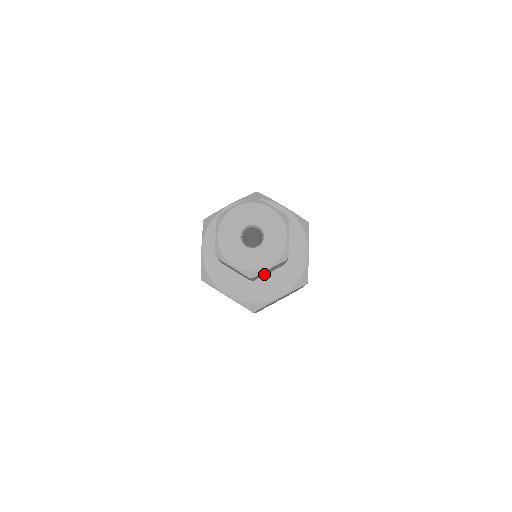
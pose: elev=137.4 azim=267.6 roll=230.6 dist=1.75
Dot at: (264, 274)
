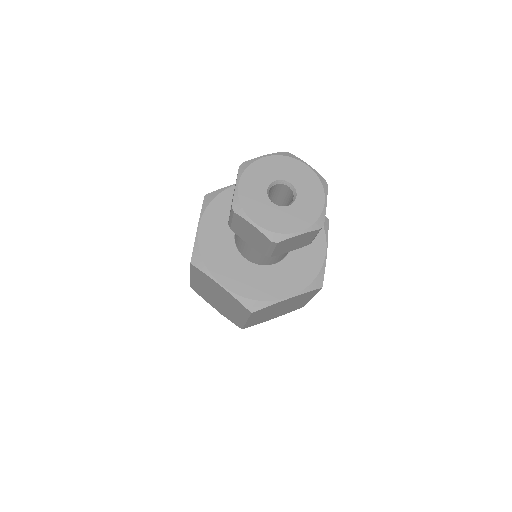
Dot at: occluded
